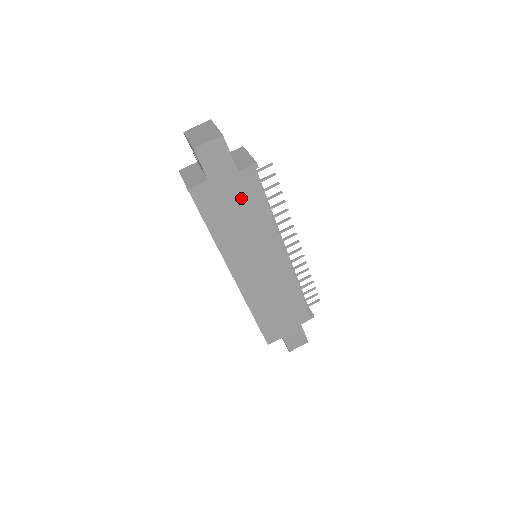
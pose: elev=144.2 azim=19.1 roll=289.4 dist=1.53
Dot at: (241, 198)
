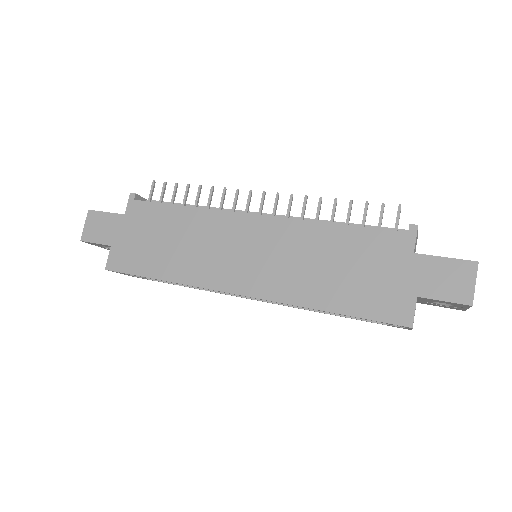
Dot at: (150, 226)
